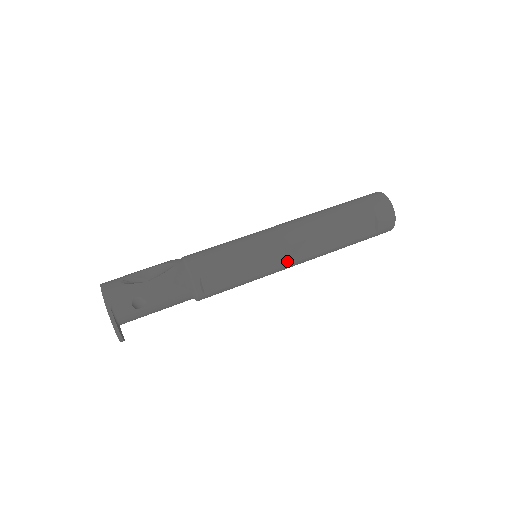
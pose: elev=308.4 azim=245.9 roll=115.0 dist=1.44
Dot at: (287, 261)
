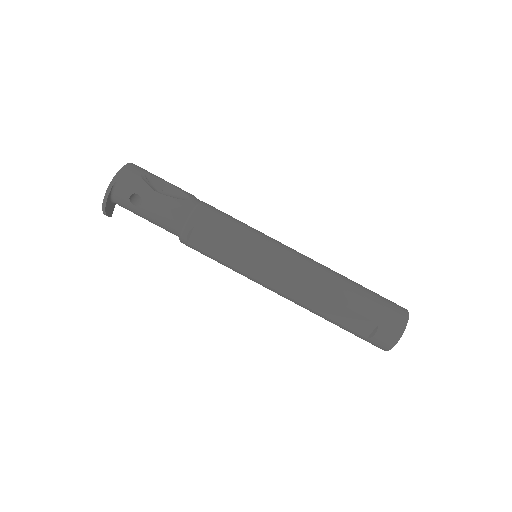
Dot at: (271, 283)
